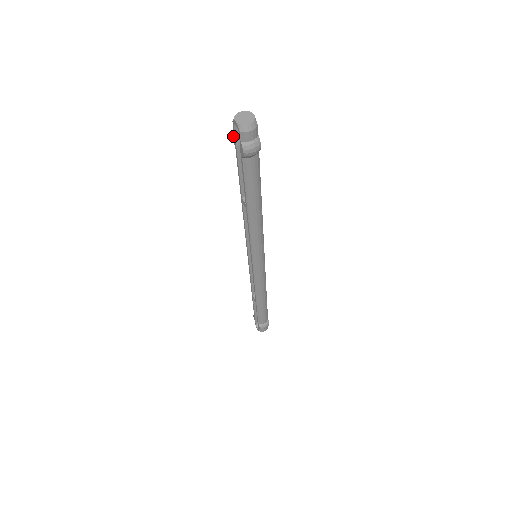
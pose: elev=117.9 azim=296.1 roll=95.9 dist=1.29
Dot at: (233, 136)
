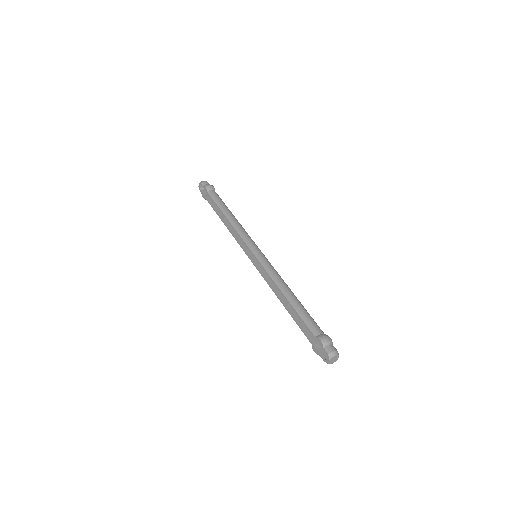
Dot at: (203, 196)
